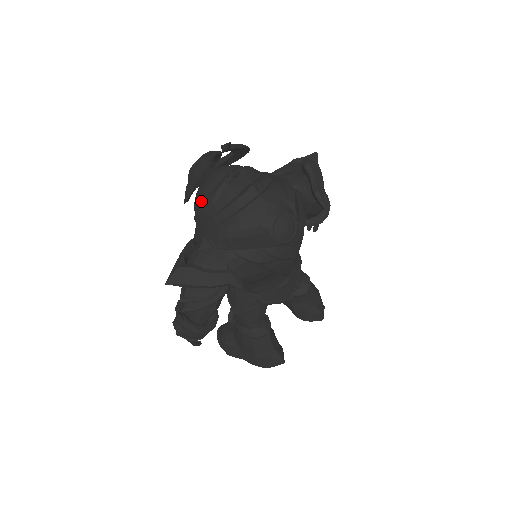
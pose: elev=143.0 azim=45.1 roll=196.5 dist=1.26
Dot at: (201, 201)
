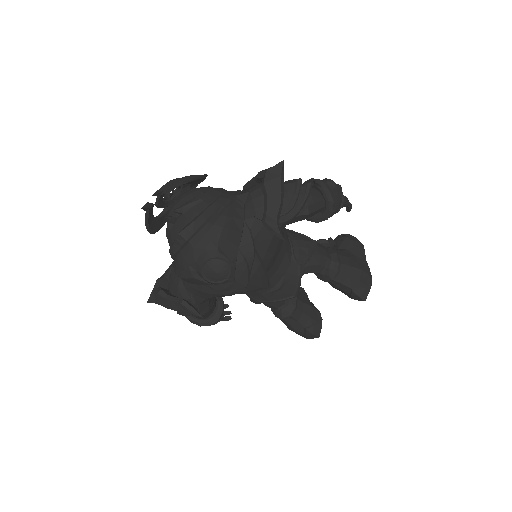
Dot at: occluded
